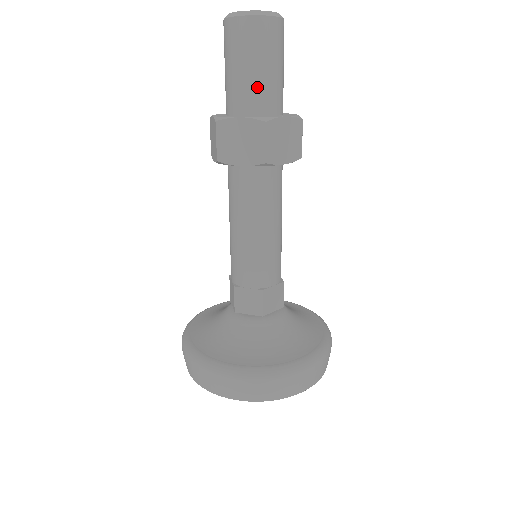
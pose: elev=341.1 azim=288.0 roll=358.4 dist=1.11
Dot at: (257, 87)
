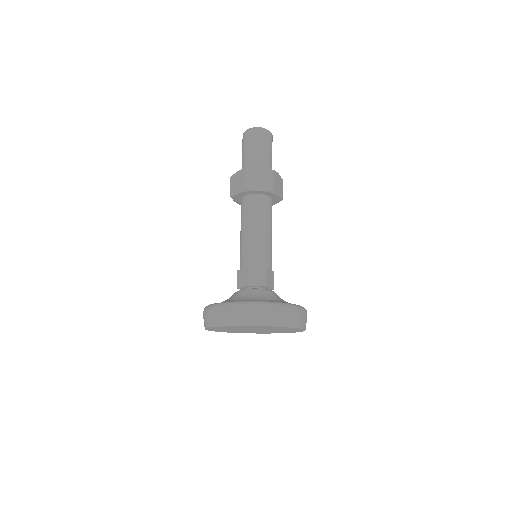
Dot at: (250, 158)
